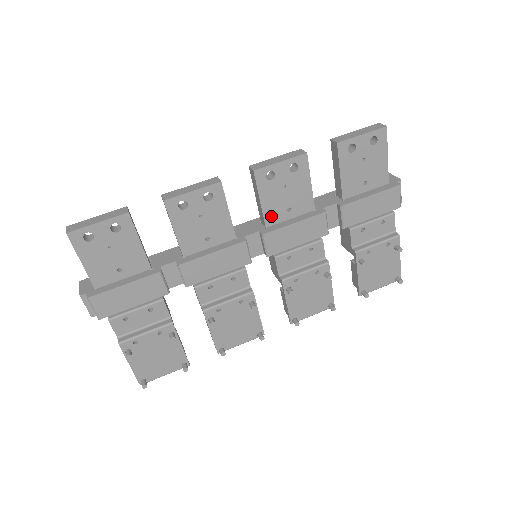
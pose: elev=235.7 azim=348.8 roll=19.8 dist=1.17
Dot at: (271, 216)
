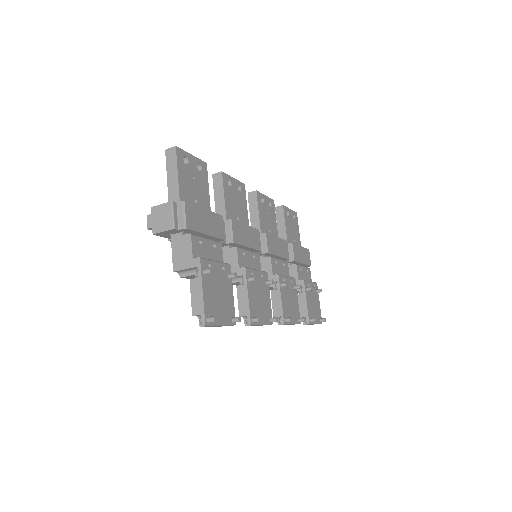
Dot at: (263, 229)
